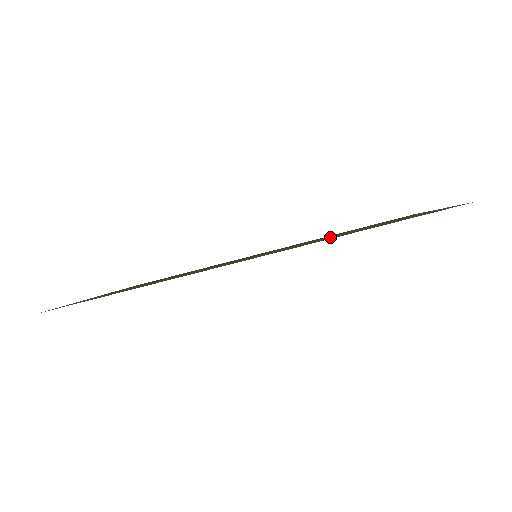
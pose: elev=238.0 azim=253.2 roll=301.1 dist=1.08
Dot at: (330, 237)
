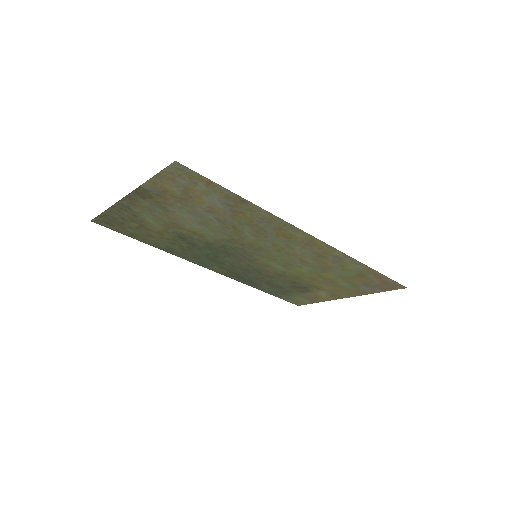
Dot at: (317, 270)
